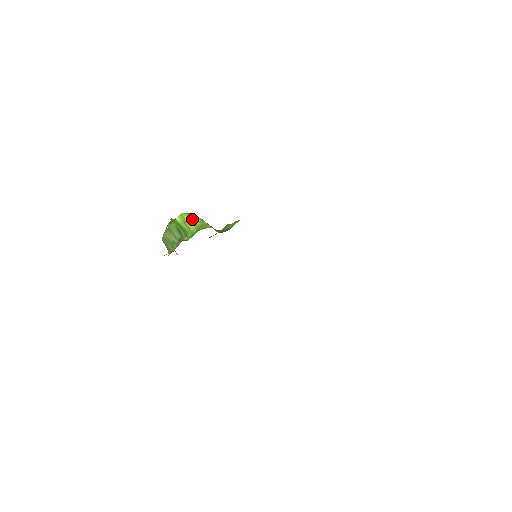
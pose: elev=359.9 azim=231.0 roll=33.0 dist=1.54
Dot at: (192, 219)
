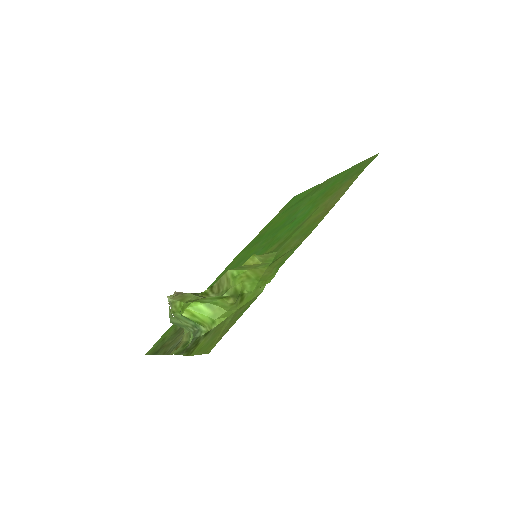
Dot at: (200, 310)
